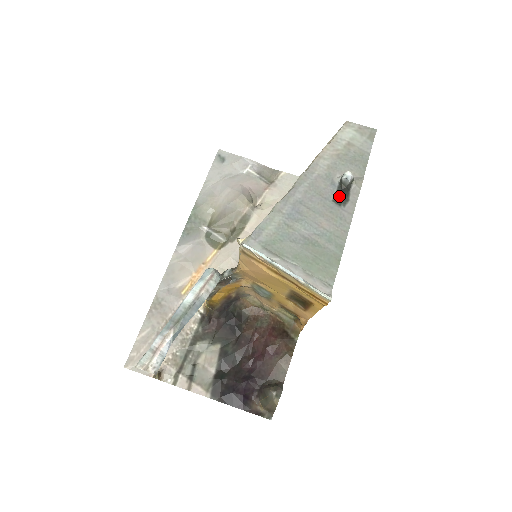
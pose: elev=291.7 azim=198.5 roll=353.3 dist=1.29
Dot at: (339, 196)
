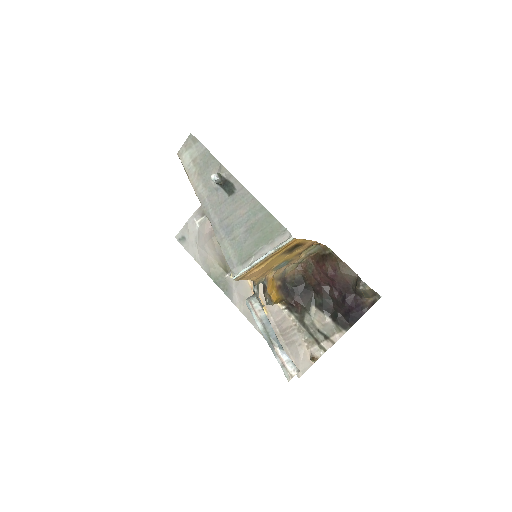
Dot at: (227, 190)
